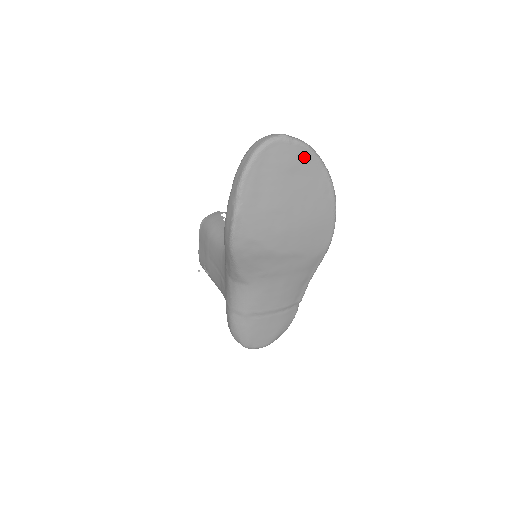
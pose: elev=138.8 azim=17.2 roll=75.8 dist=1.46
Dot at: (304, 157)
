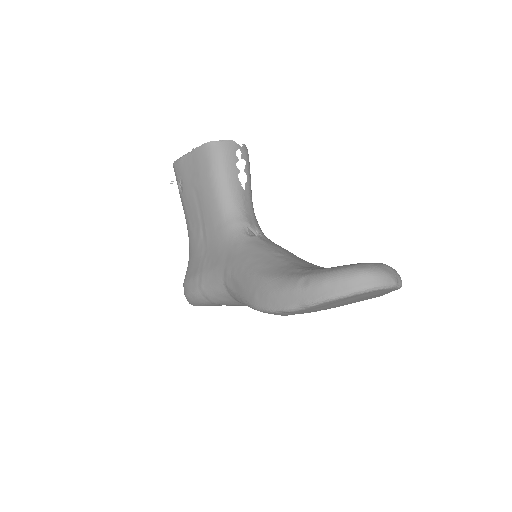
Dot at: (389, 291)
